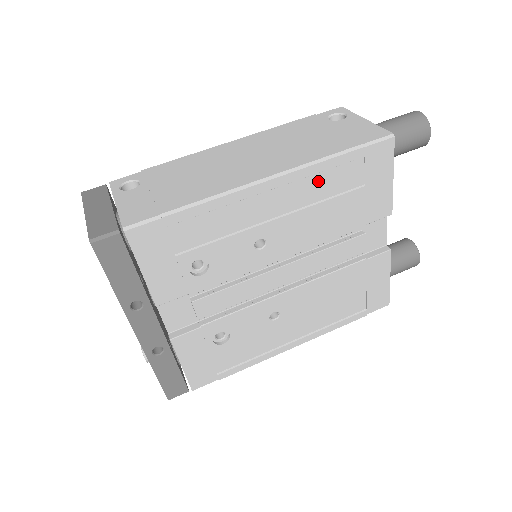
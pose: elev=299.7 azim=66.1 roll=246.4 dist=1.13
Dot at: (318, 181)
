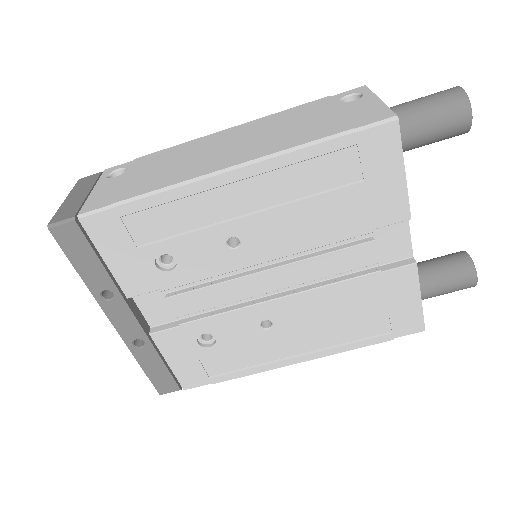
Dot at: (296, 174)
